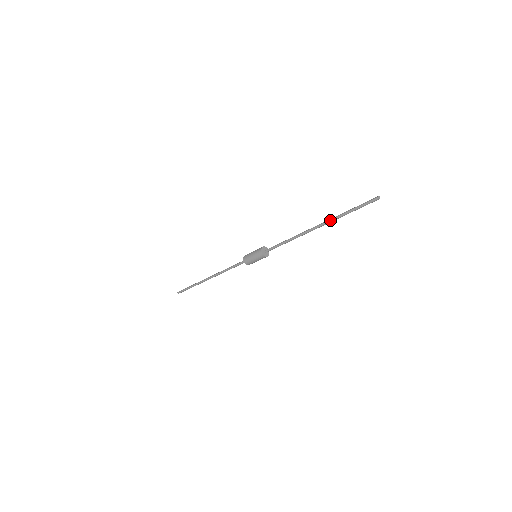
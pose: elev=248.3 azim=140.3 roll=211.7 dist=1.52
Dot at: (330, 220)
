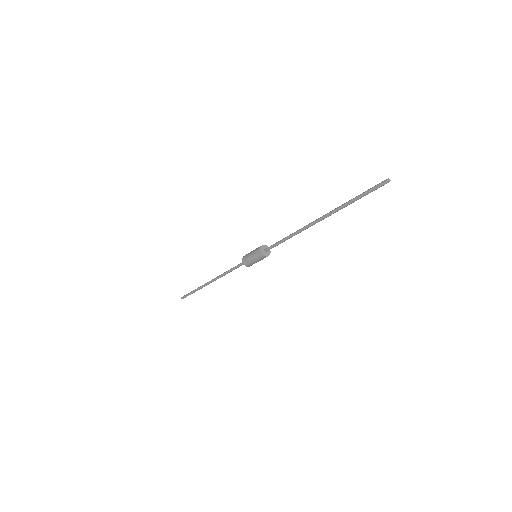
Dot at: (334, 209)
